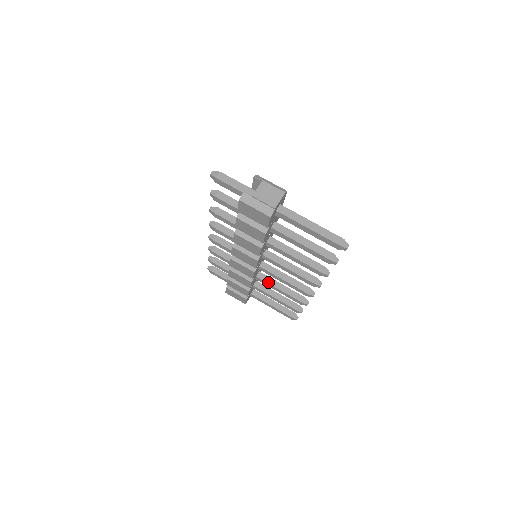
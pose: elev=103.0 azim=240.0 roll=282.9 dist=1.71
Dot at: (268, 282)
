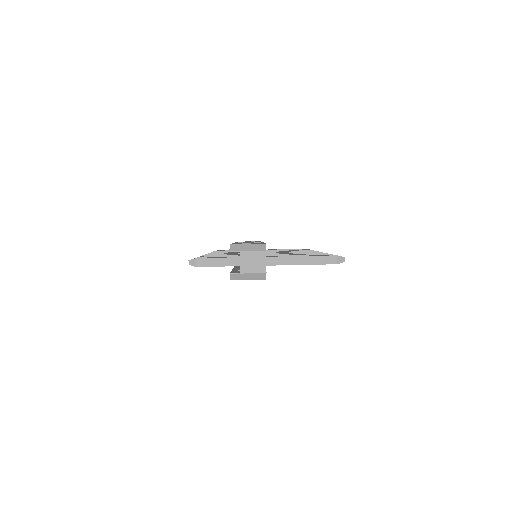
Dot at: occluded
